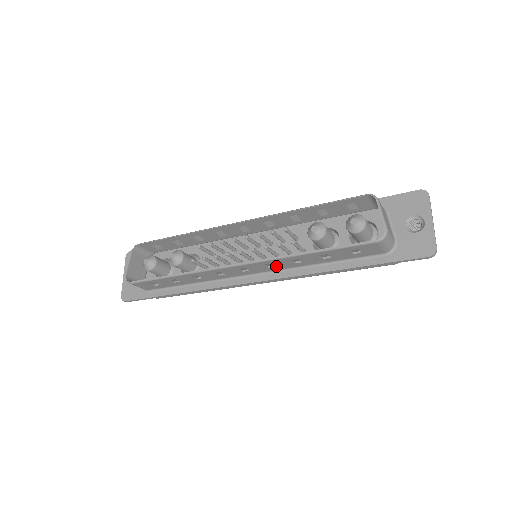
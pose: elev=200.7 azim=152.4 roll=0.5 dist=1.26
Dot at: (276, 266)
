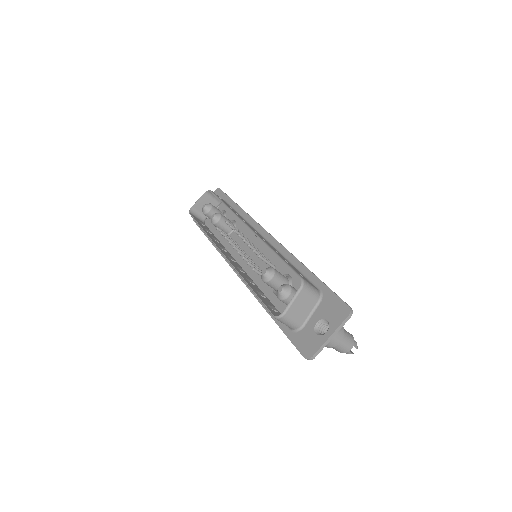
Dot at: occluded
